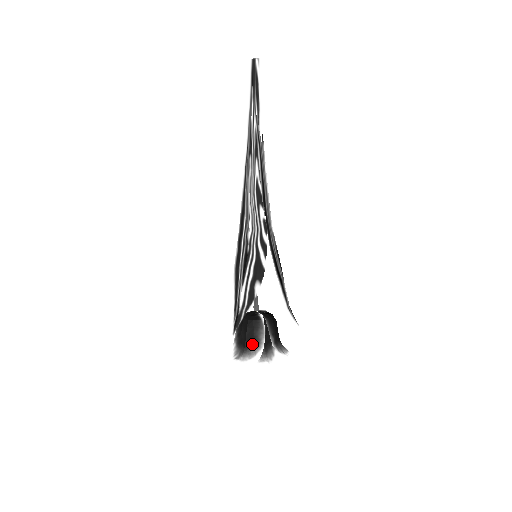
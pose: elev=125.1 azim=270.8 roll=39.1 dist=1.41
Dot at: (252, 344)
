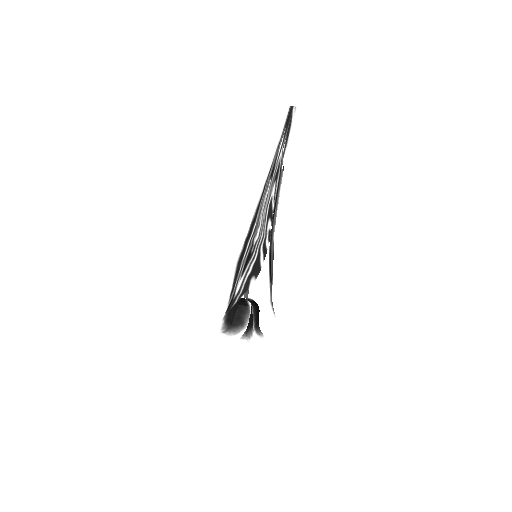
Dot at: (238, 324)
